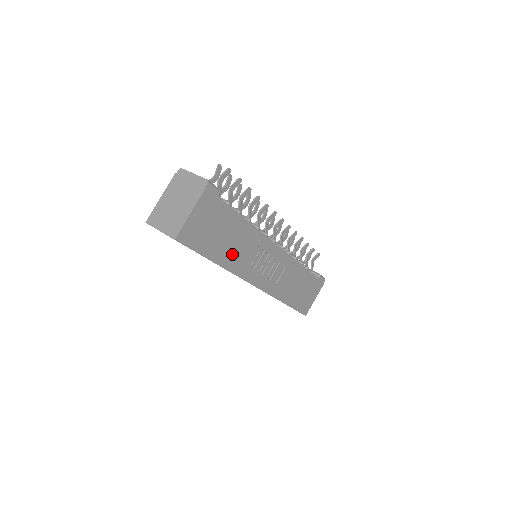
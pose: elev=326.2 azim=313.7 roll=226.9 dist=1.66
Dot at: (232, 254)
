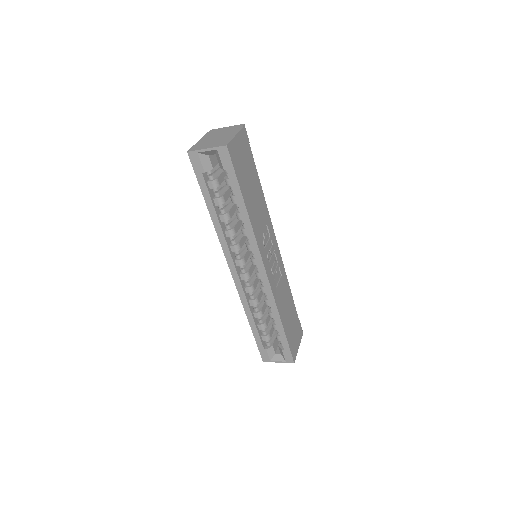
Dot at: (254, 210)
